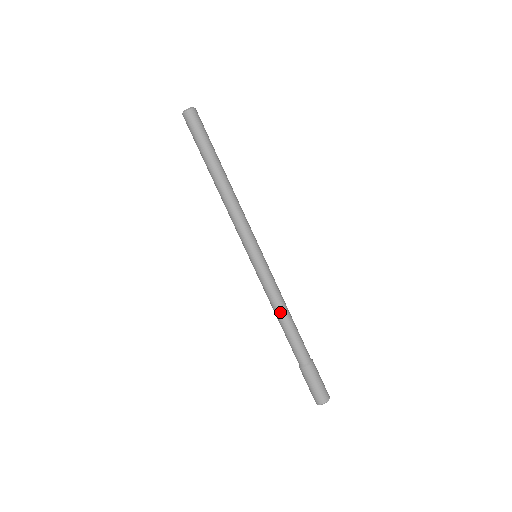
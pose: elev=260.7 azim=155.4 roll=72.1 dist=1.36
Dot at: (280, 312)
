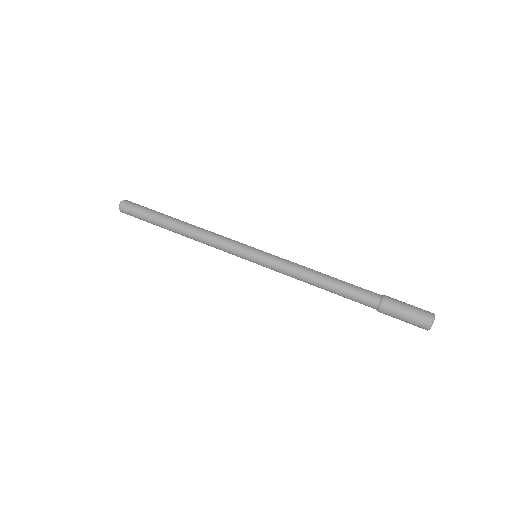
Dot at: (313, 282)
